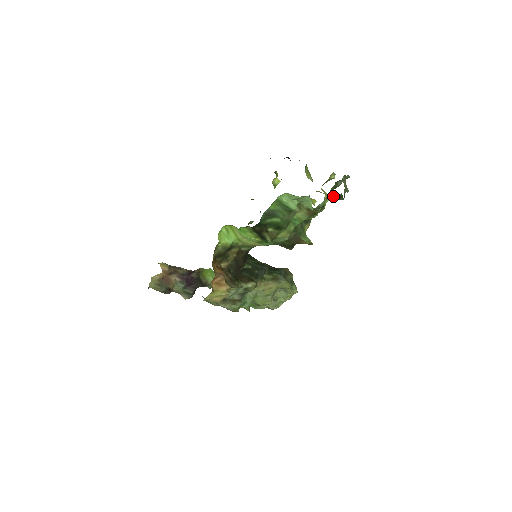
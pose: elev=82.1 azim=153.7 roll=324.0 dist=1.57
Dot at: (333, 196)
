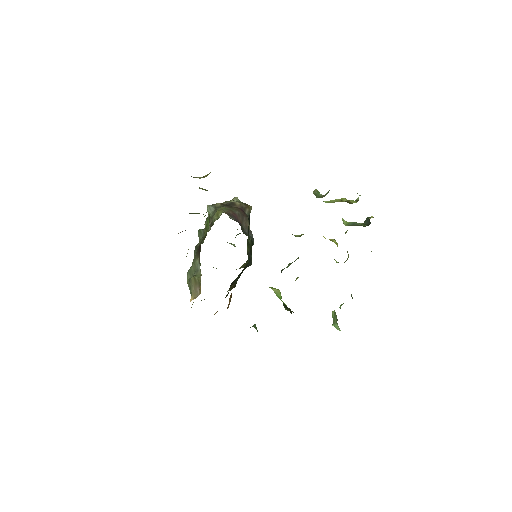
Dot at: occluded
